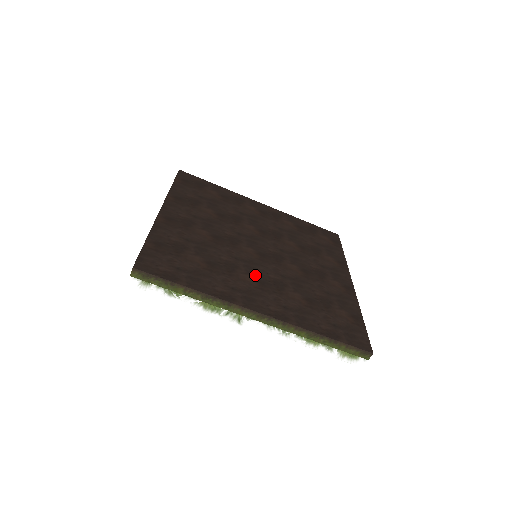
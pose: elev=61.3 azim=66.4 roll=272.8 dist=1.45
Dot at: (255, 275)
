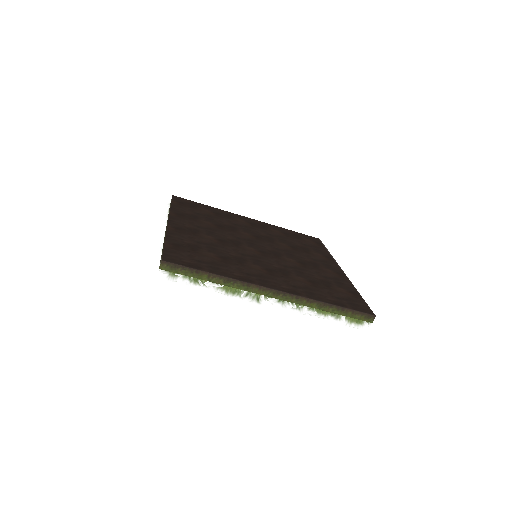
Dot at: (262, 265)
